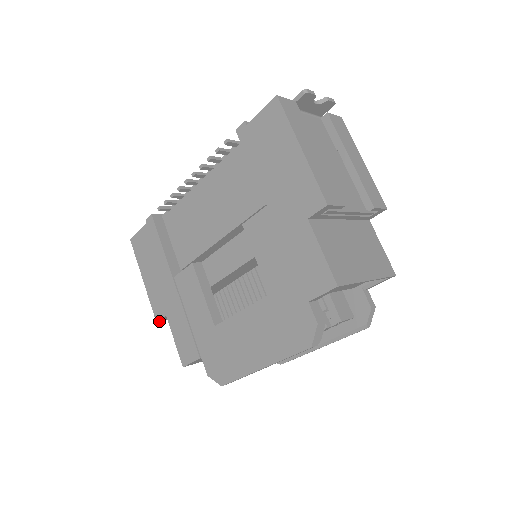
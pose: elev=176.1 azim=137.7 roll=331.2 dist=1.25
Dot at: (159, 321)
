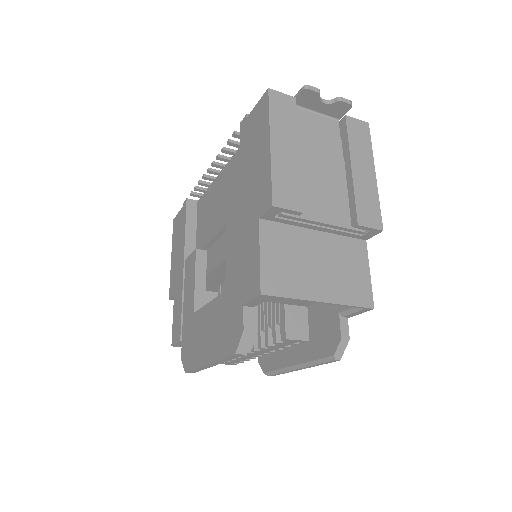
Dot at: (172, 299)
